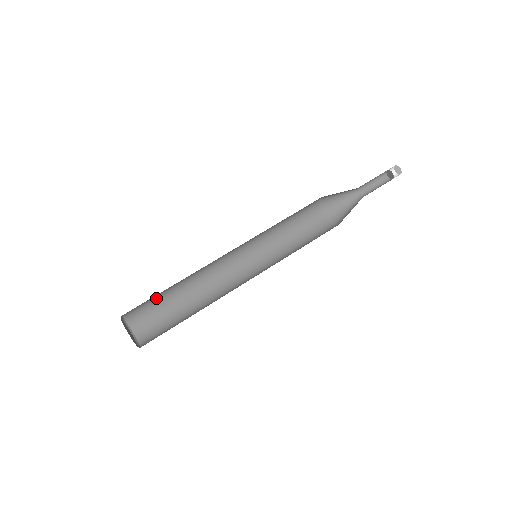
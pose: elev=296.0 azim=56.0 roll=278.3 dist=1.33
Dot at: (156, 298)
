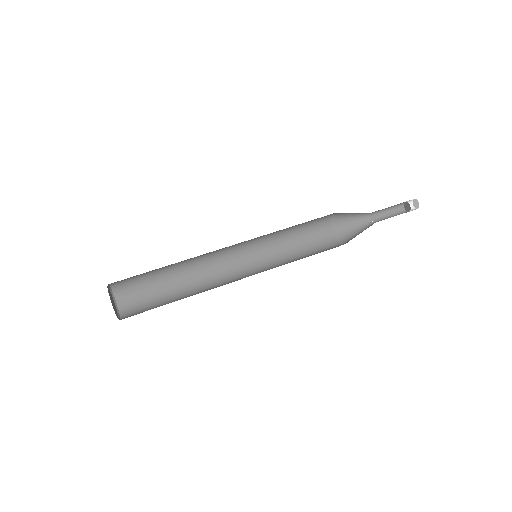
Dot at: (147, 272)
